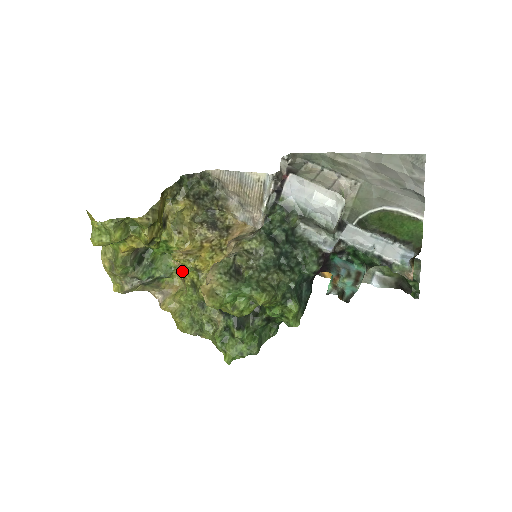
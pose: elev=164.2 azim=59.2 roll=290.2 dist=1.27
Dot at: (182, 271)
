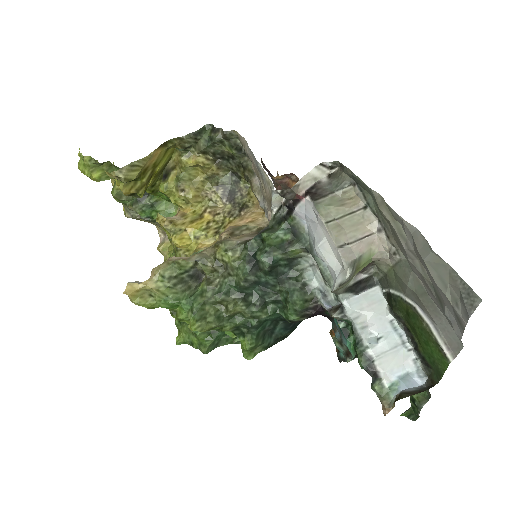
Dot at: occluded
